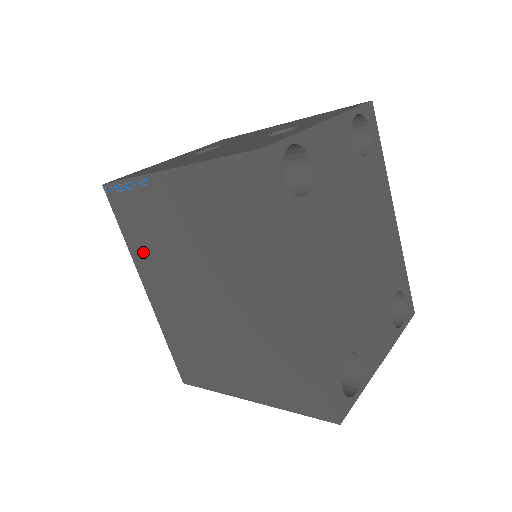
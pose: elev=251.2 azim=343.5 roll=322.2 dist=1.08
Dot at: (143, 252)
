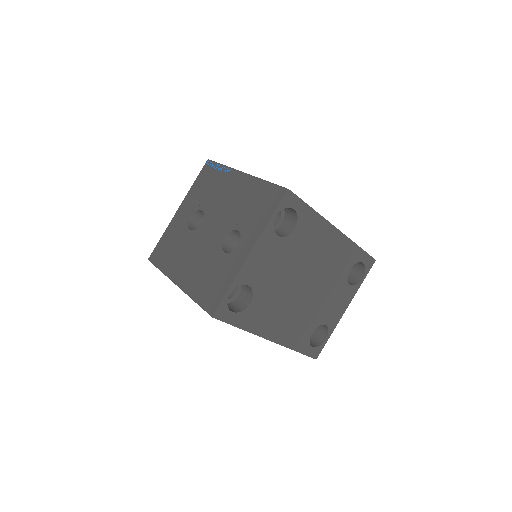
Dot at: occluded
